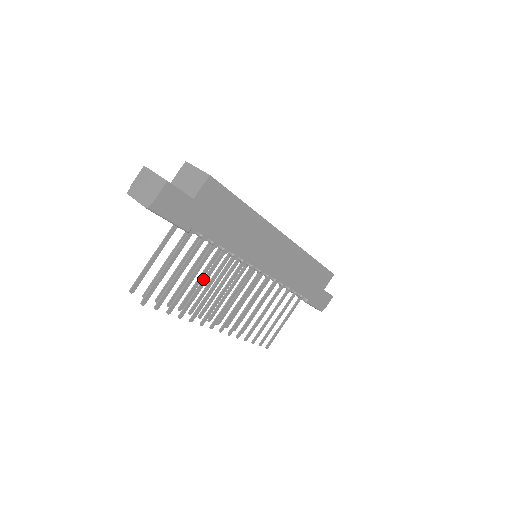
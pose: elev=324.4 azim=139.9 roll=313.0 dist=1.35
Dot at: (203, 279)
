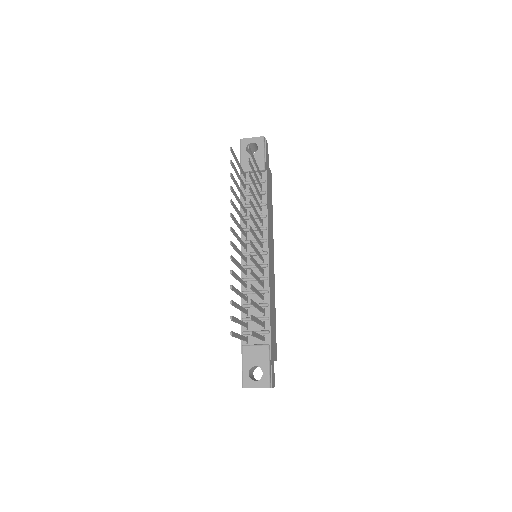
Dot at: (256, 198)
